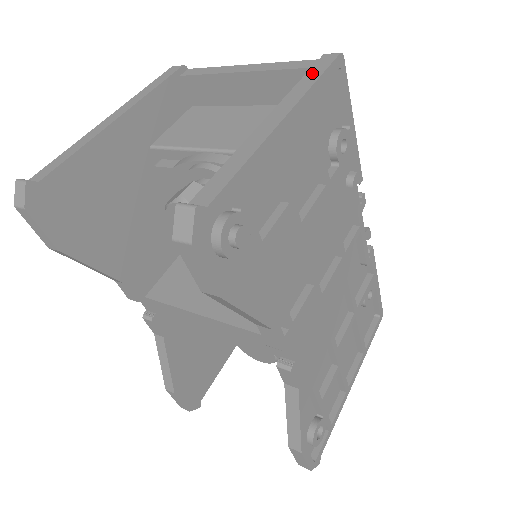
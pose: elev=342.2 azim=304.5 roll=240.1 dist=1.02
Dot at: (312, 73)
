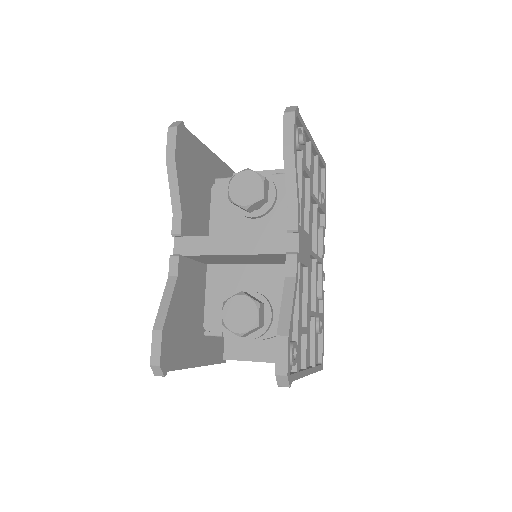
Dot at: occluded
